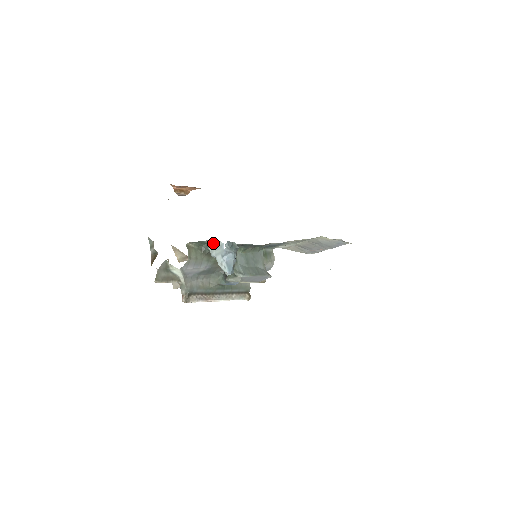
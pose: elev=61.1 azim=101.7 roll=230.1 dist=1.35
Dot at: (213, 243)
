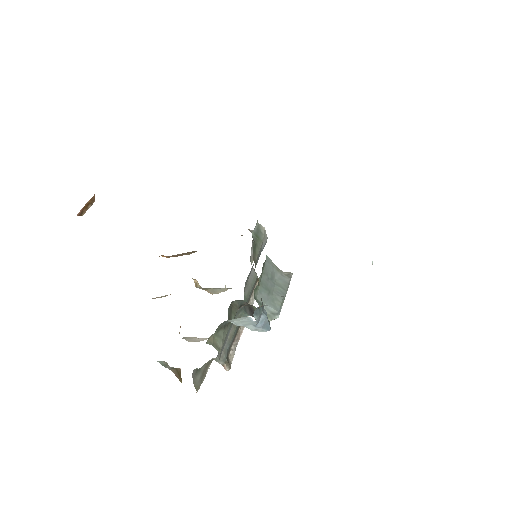
Dot at: (235, 319)
